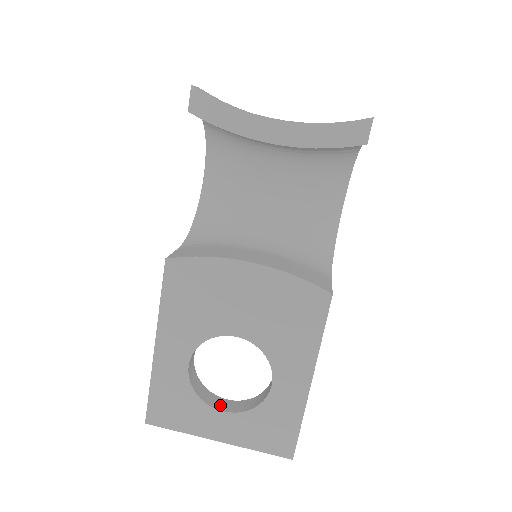
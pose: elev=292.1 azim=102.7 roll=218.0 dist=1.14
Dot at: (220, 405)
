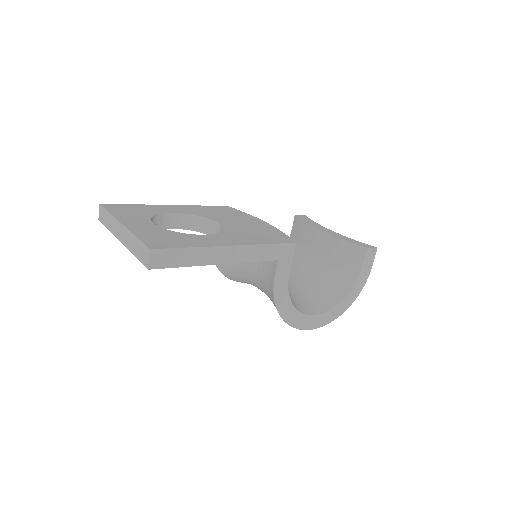
Dot at: occluded
